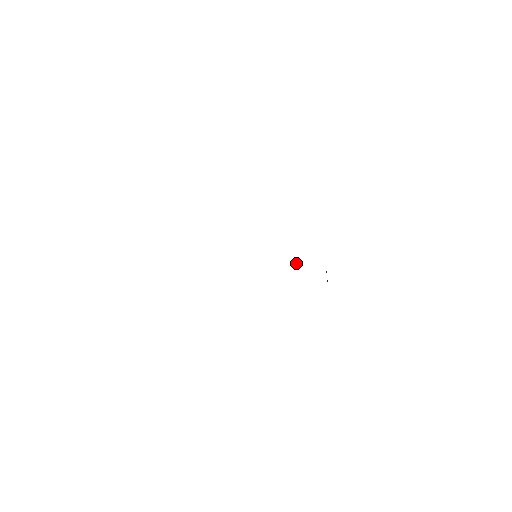
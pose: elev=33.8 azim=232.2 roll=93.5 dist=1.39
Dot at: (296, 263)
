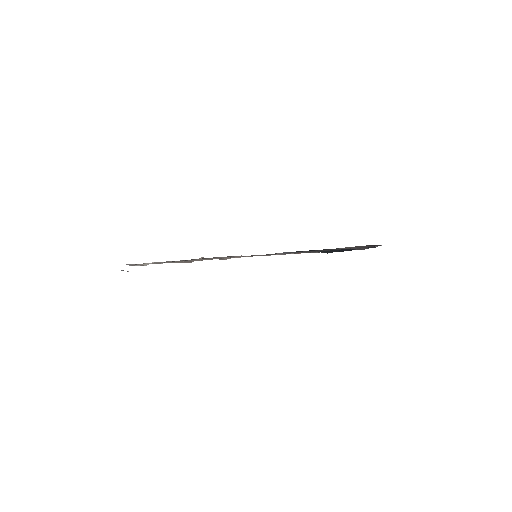
Dot at: occluded
